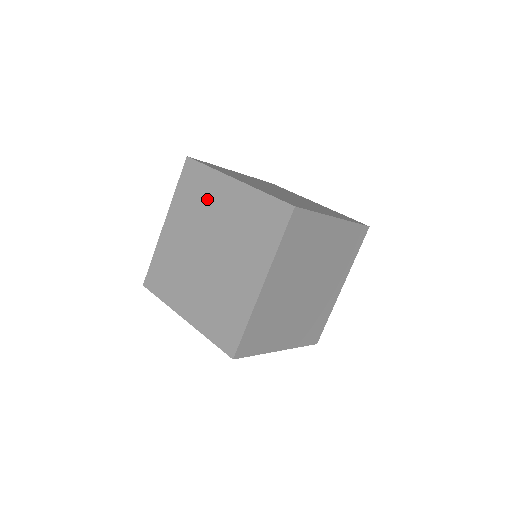
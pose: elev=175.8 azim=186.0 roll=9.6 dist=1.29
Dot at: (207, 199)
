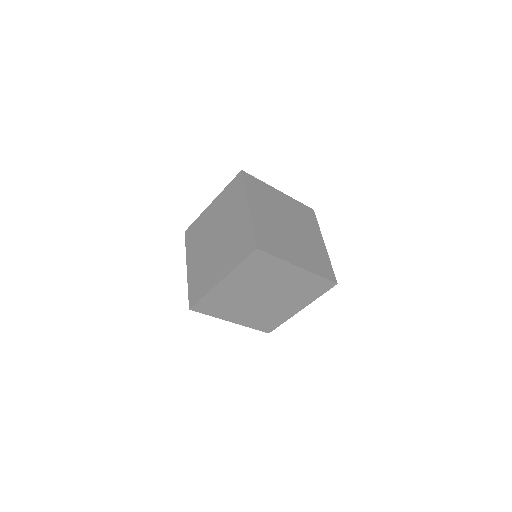
Dot at: (233, 206)
